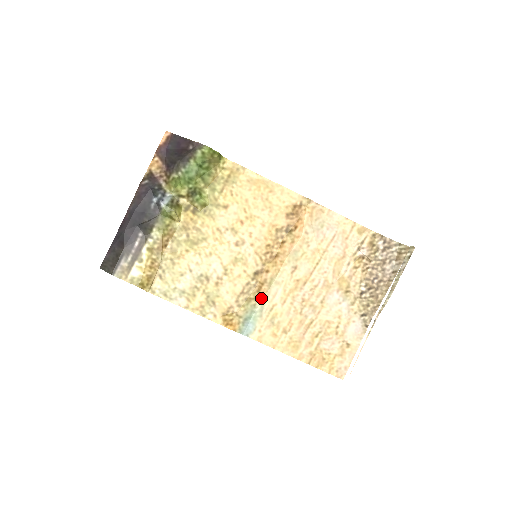
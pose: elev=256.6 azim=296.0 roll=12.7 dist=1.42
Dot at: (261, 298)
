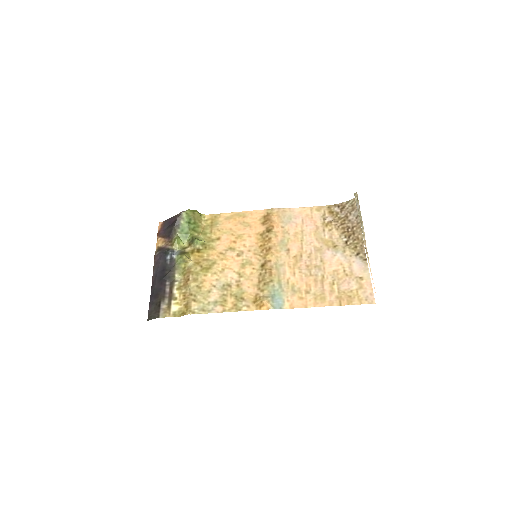
Dot at: (276, 279)
